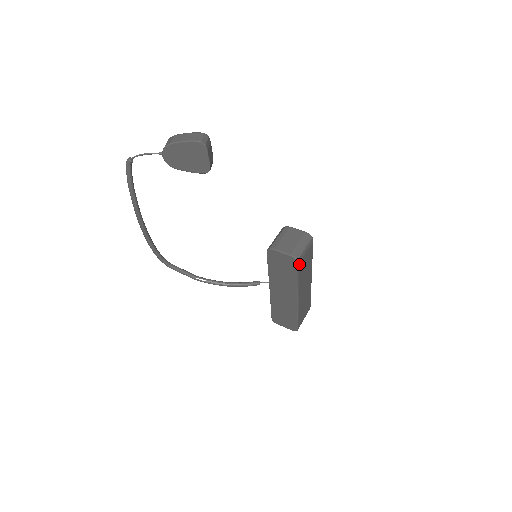
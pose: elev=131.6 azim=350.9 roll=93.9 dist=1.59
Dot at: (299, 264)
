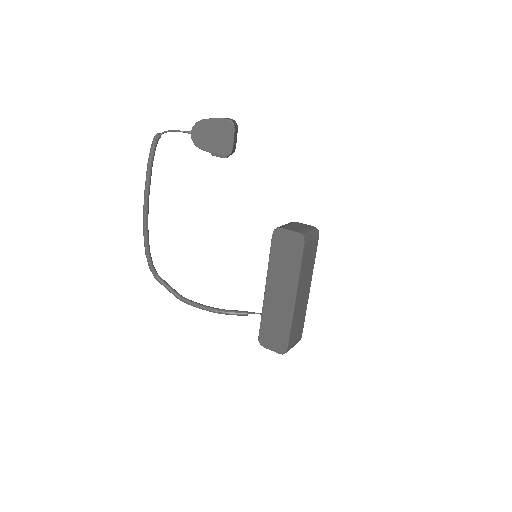
Dot at: (305, 246)
